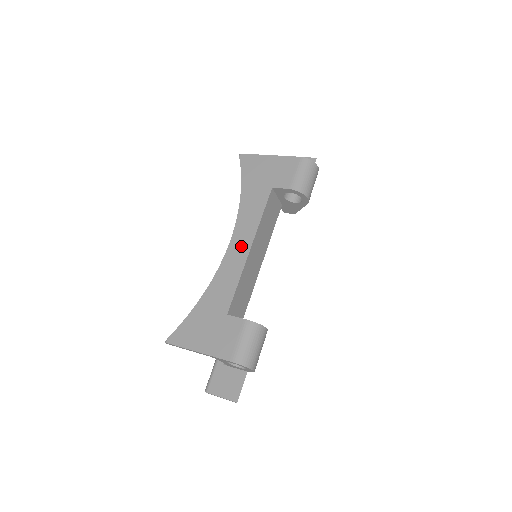
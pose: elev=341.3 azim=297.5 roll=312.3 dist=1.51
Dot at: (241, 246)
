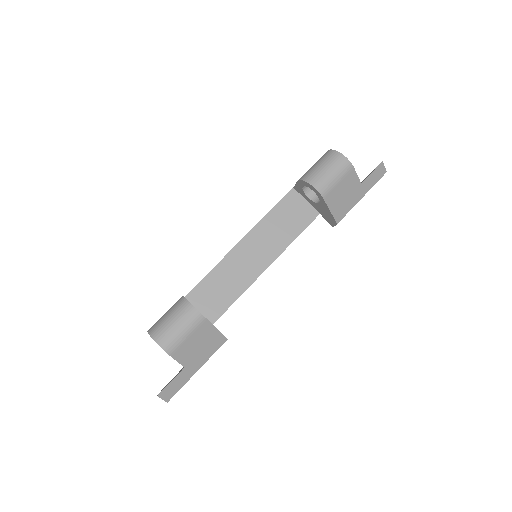
Dot at: occluded
